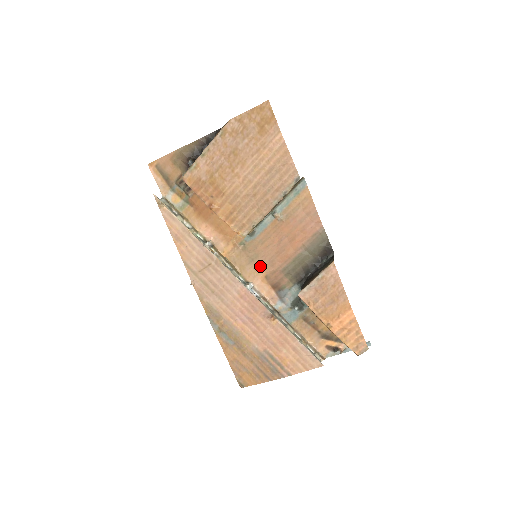
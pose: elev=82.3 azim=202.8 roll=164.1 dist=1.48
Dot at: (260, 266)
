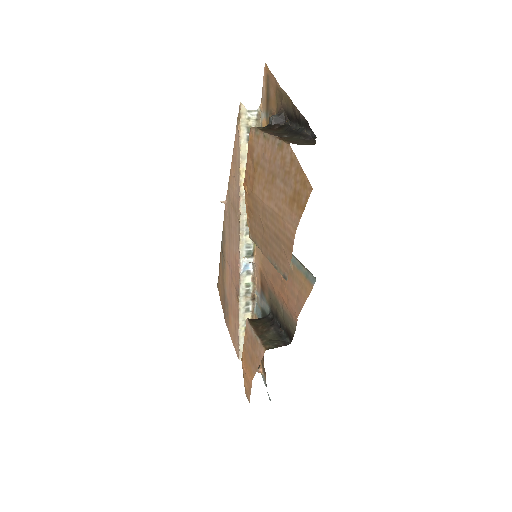
Dot at: (263, 262)
